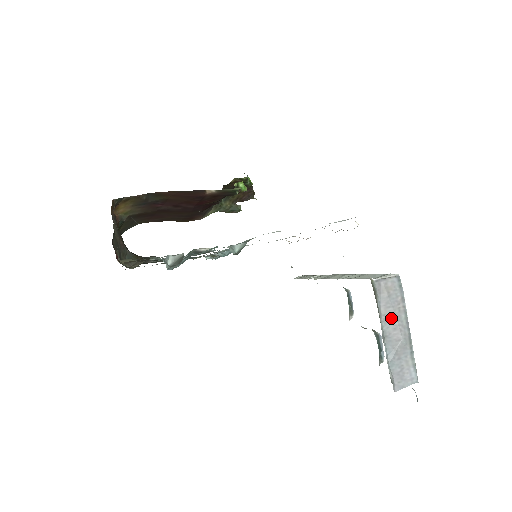
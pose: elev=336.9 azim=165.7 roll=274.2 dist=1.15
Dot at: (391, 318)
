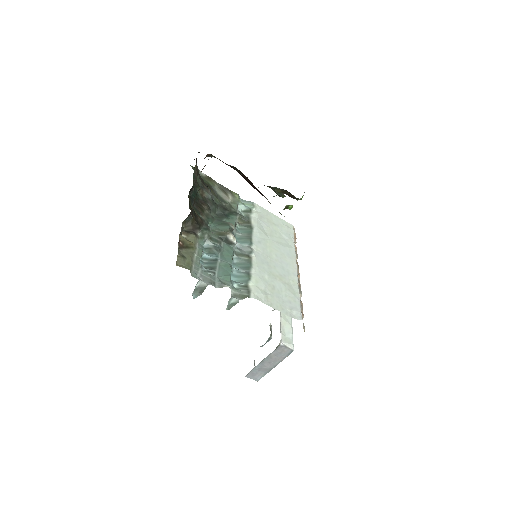
Dot at: (272, 359)
